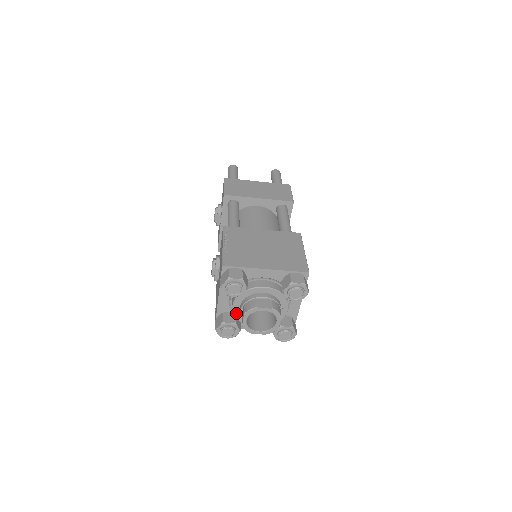
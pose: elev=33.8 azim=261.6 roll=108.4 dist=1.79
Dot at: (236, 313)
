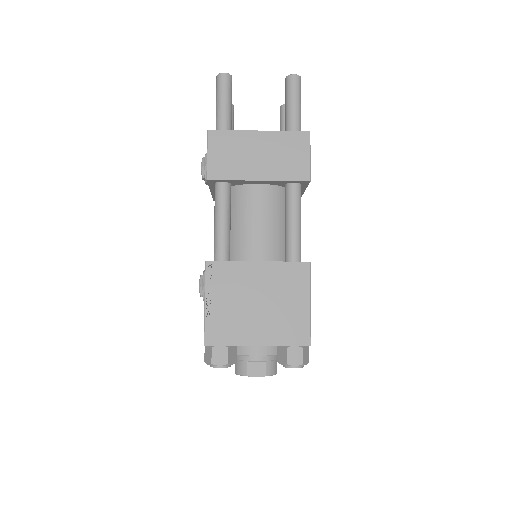
Dot at: occluded
